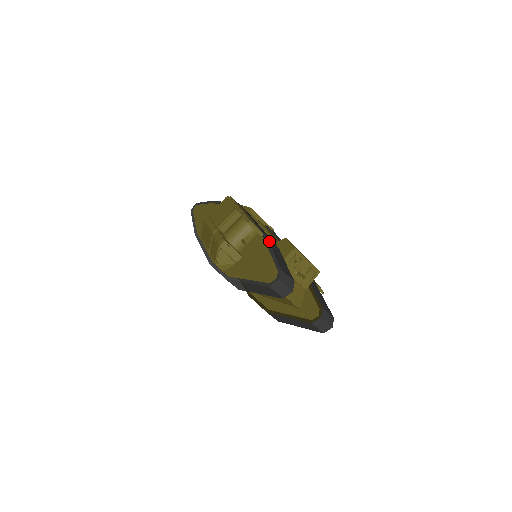
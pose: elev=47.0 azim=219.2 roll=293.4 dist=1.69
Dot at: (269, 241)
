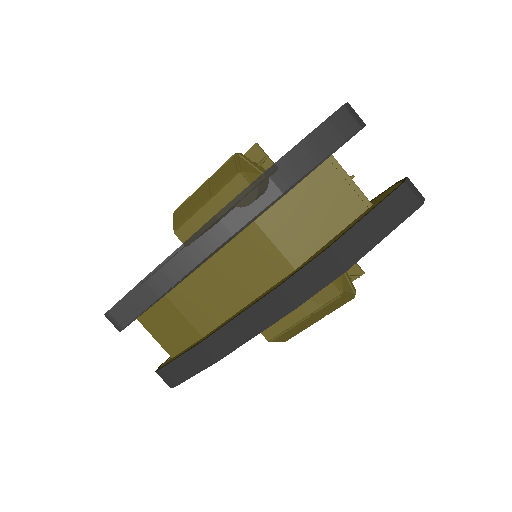
Dot at: occluded
